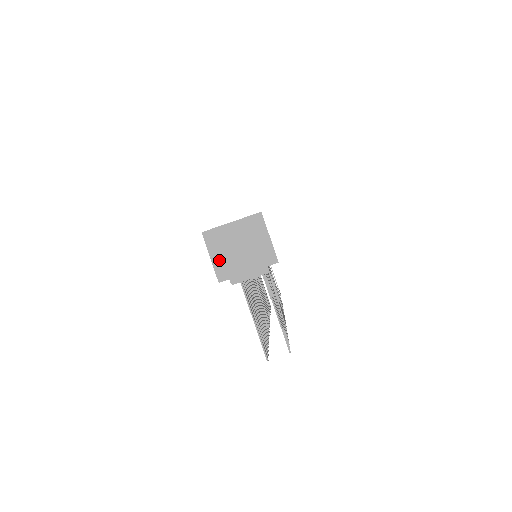
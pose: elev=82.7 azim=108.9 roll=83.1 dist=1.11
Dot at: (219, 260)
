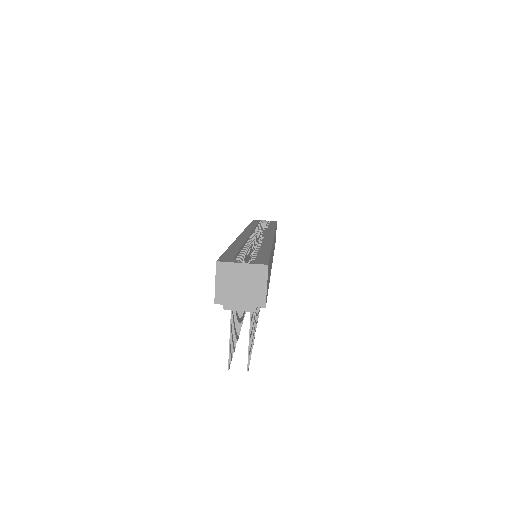
Dot at: (221, 287)
